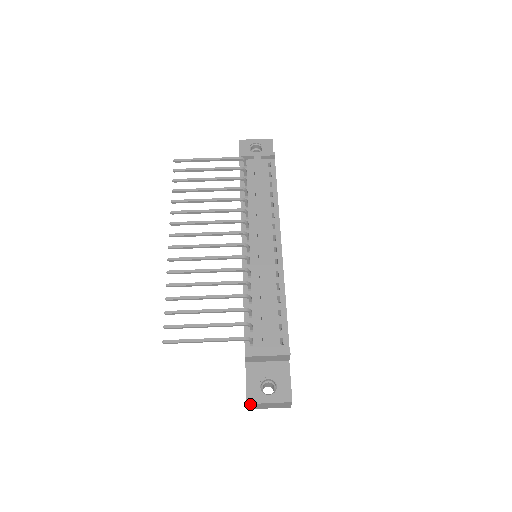
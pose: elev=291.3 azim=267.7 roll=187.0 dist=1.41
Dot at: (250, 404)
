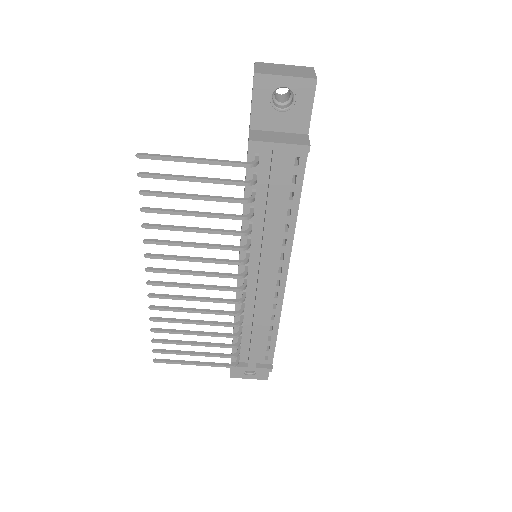
Dot at: (233, 376)
